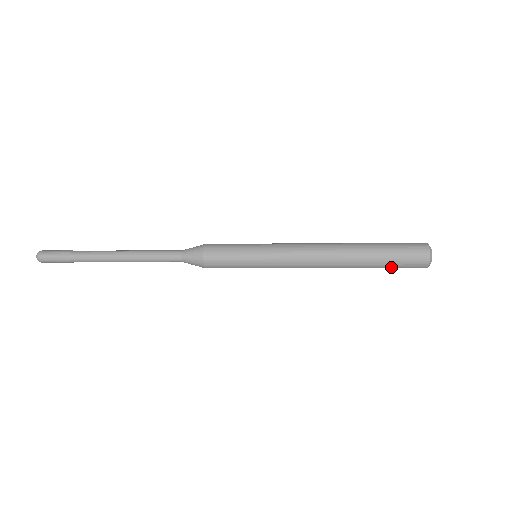
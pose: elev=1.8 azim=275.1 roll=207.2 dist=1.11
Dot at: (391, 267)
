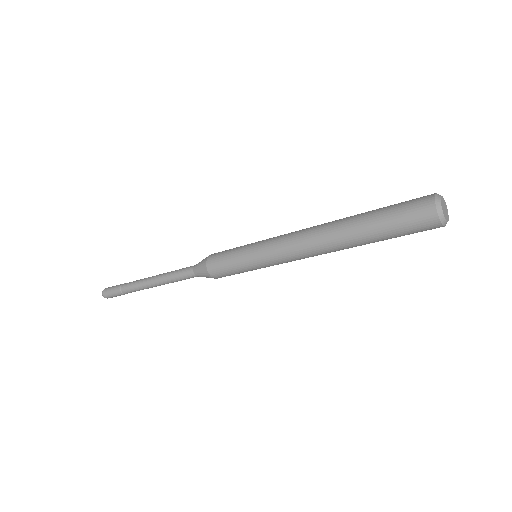
Dot at: (394, 234)
